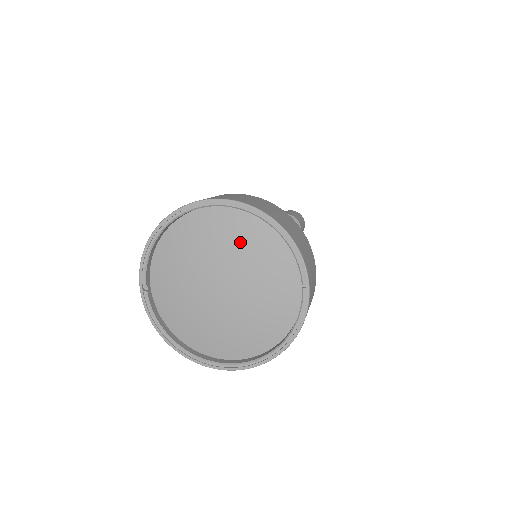
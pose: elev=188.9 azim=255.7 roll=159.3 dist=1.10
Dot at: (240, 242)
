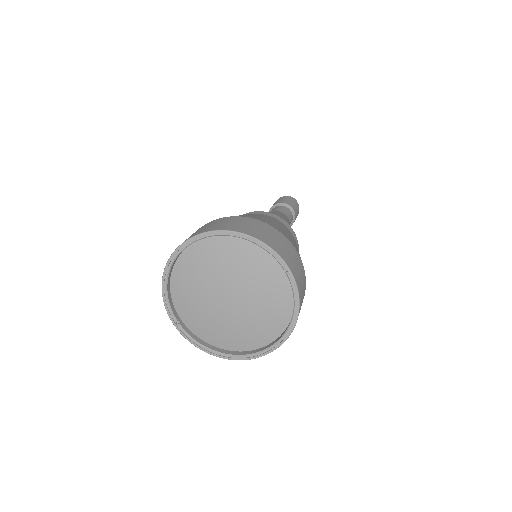
Dot at: (225, 259)
